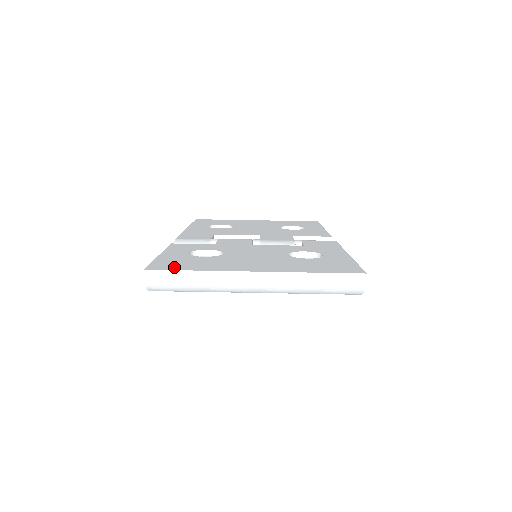
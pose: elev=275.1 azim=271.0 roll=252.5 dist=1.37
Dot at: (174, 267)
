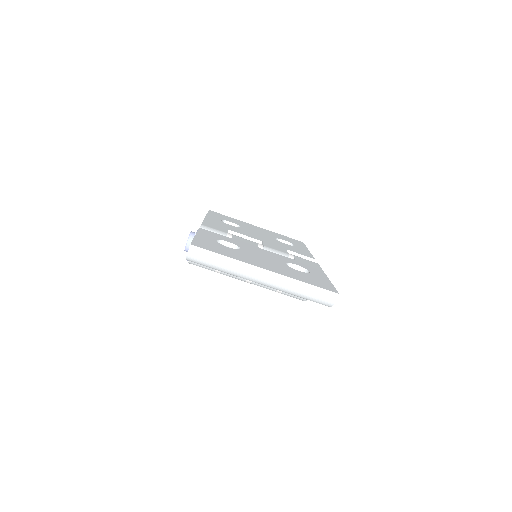
Dot at: (210, 249)
